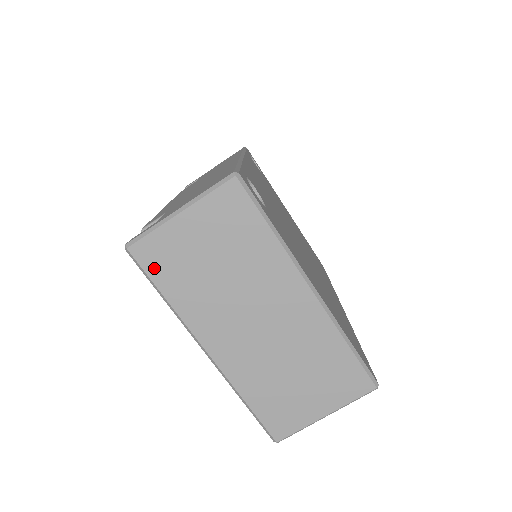
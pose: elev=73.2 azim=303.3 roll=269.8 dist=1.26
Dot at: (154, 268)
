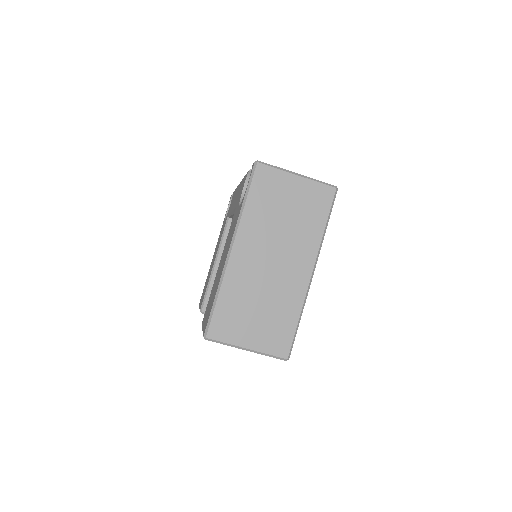
Dot at: (258, 184)
